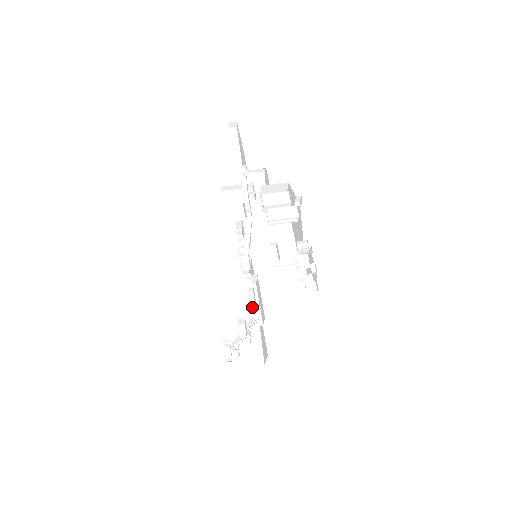
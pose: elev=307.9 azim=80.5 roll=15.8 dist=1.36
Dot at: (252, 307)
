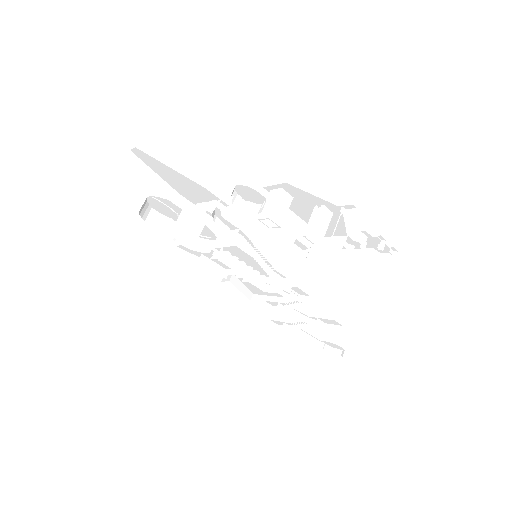
Dot at: occluded
